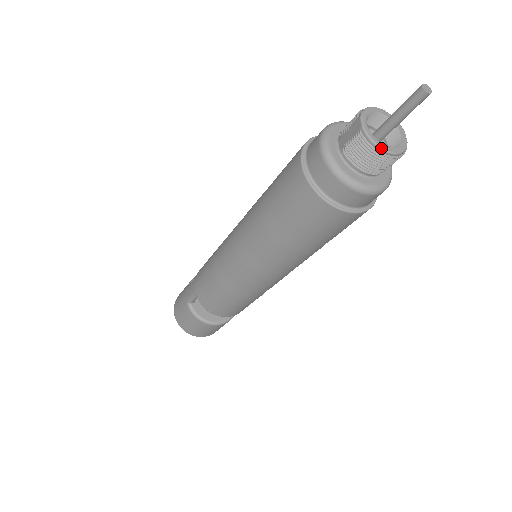
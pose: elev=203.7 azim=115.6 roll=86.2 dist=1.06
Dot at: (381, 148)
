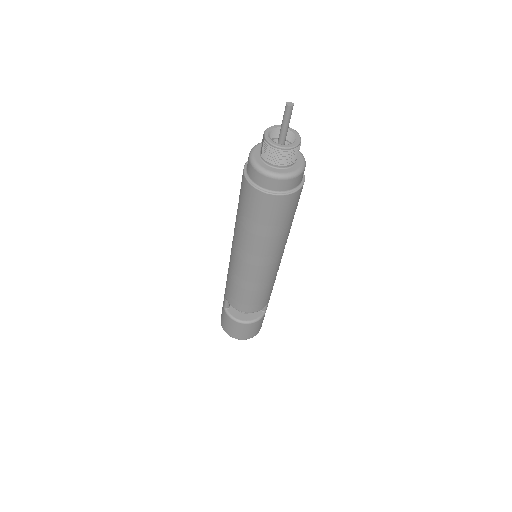
Dot at: (277, 146)
